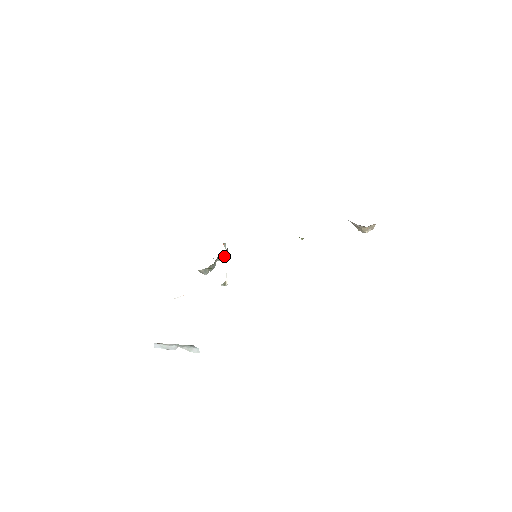
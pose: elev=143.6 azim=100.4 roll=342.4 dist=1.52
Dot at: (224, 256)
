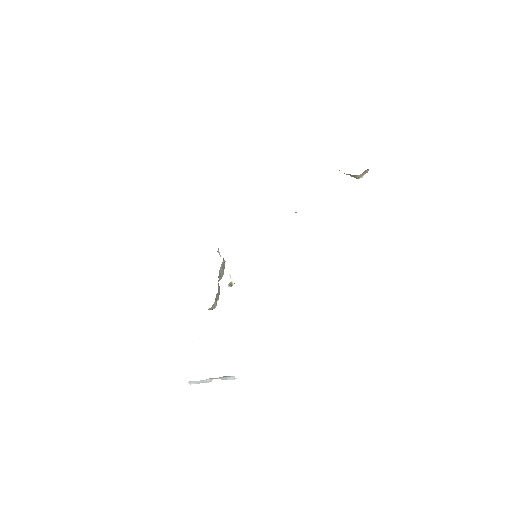
Dot at: (223, 269)
